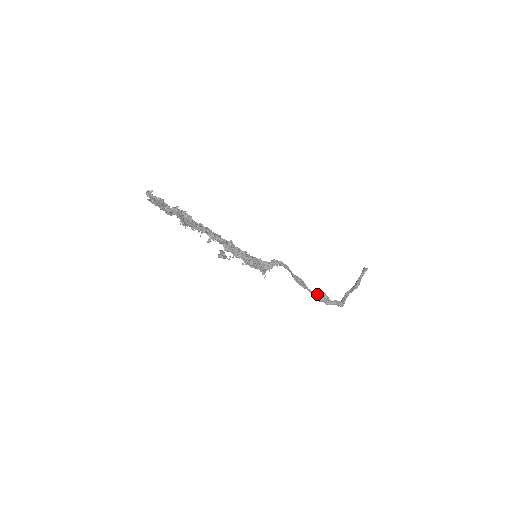
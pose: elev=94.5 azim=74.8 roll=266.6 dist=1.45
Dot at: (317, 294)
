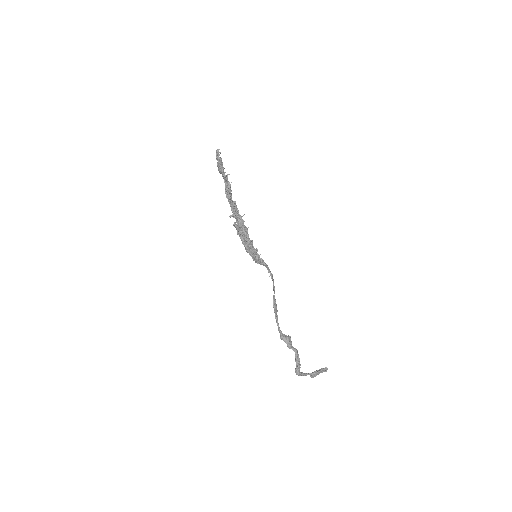
Dot at: occluded
